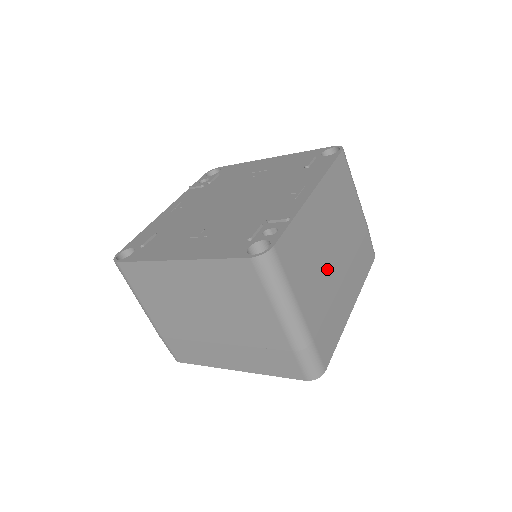
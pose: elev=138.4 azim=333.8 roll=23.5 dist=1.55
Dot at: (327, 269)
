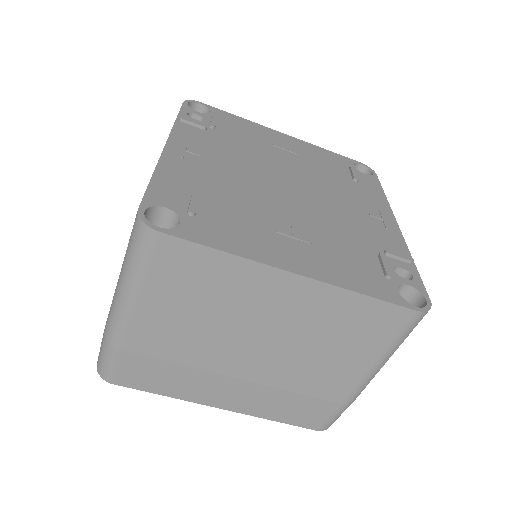
Dot at: occluded
